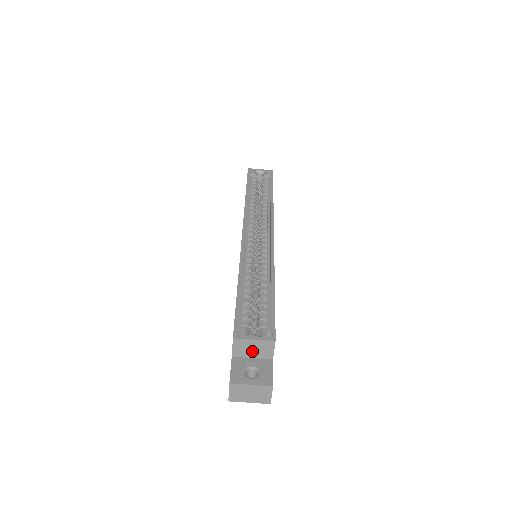
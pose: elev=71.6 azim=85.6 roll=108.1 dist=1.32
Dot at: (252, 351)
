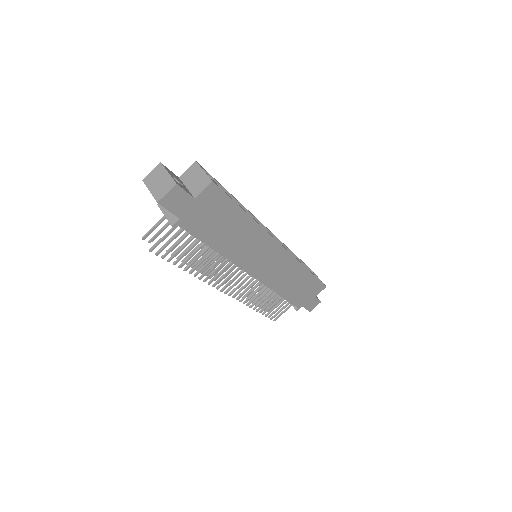
Dot at: (193, 181)
